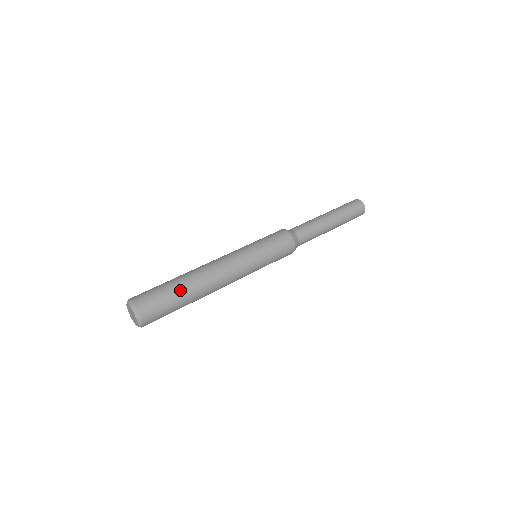
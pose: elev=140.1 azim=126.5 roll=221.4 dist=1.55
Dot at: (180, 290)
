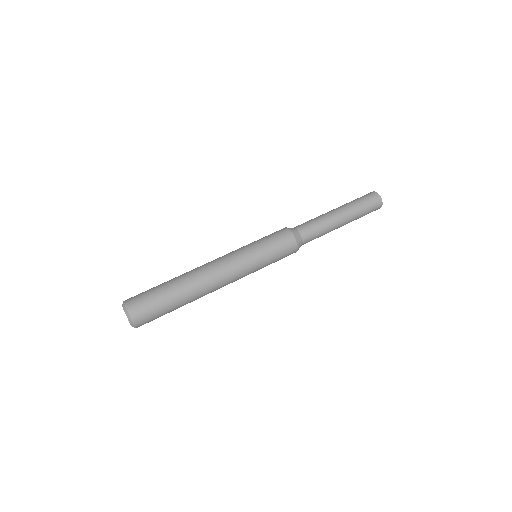
Dot at: (168, 286)
